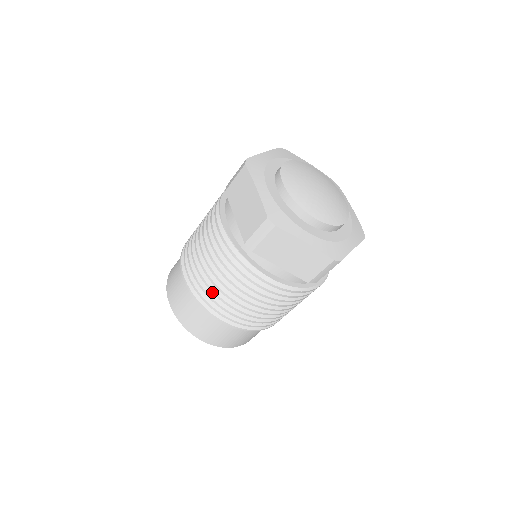
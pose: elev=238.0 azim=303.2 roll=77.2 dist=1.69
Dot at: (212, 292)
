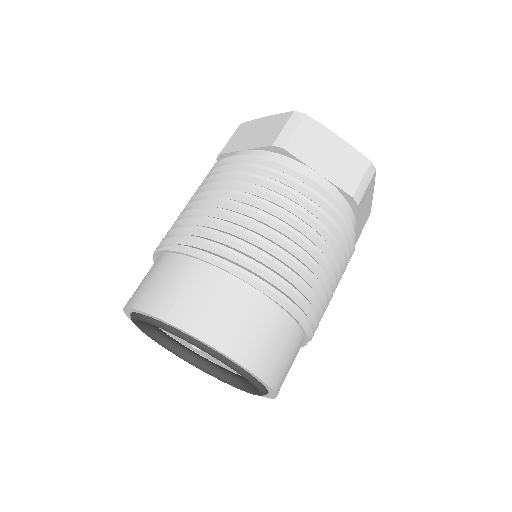
Dot at: (232, 227)
